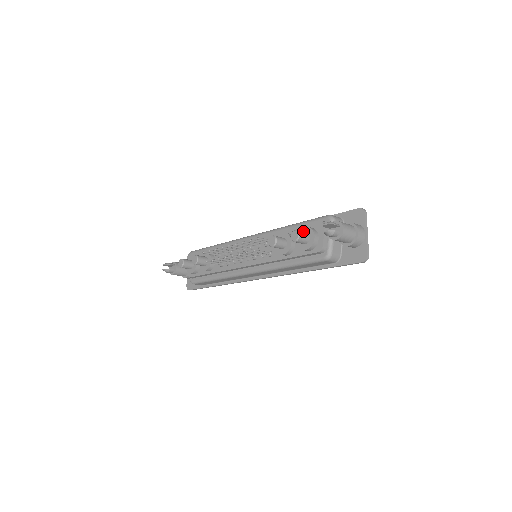
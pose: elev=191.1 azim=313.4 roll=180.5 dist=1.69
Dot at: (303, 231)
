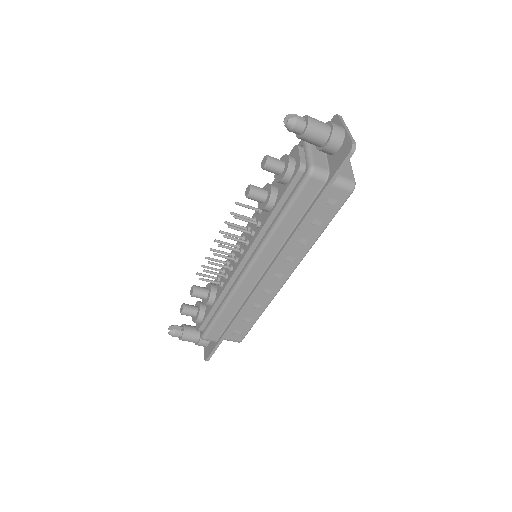
Dot at: occluded
